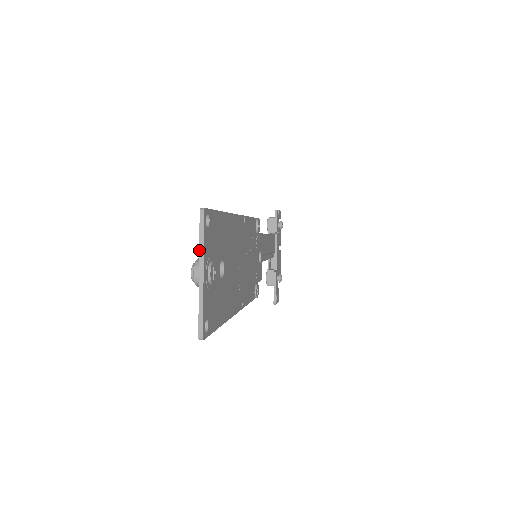
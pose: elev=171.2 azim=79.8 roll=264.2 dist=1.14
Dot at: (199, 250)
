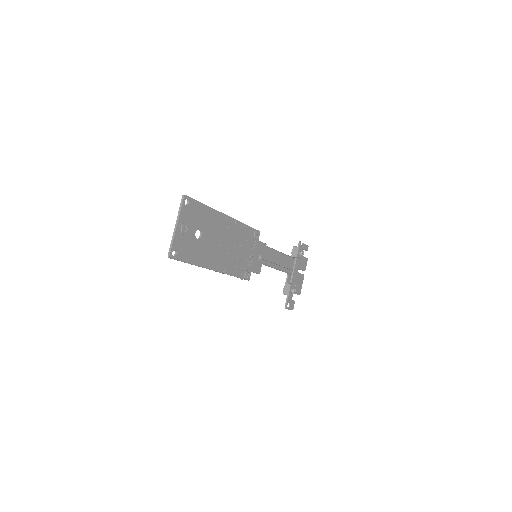
Dot at: (178, 214)
